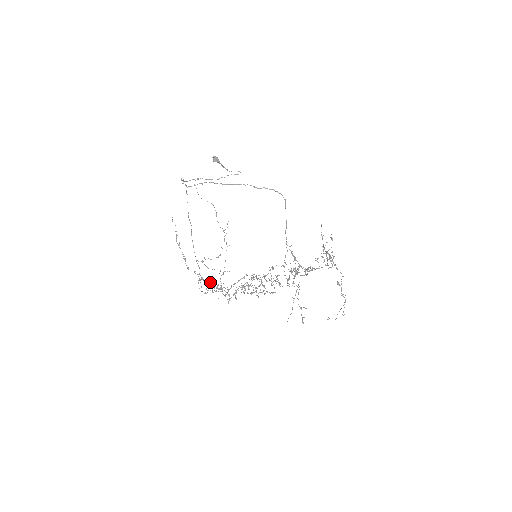
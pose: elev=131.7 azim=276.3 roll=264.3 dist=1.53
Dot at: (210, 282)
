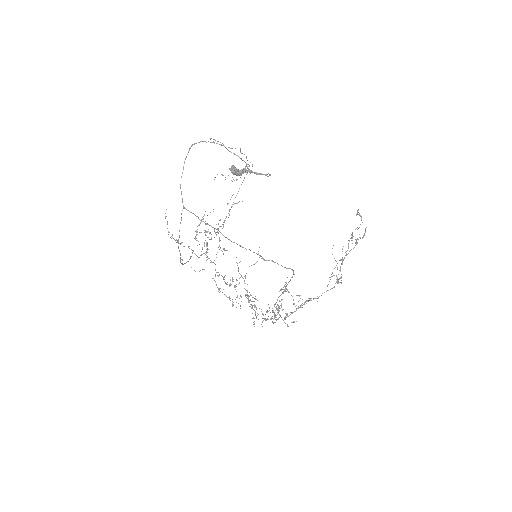
Dot at: (209, 232)
